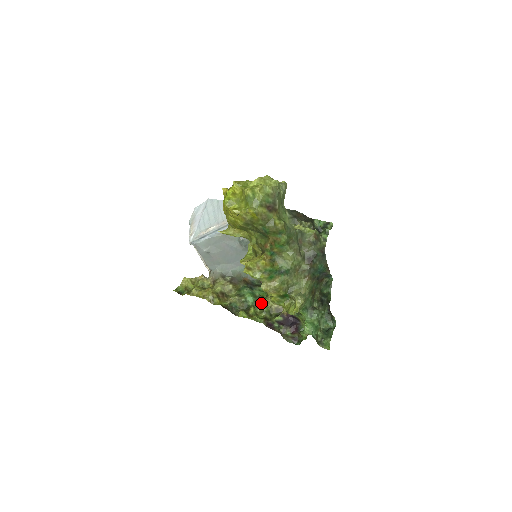
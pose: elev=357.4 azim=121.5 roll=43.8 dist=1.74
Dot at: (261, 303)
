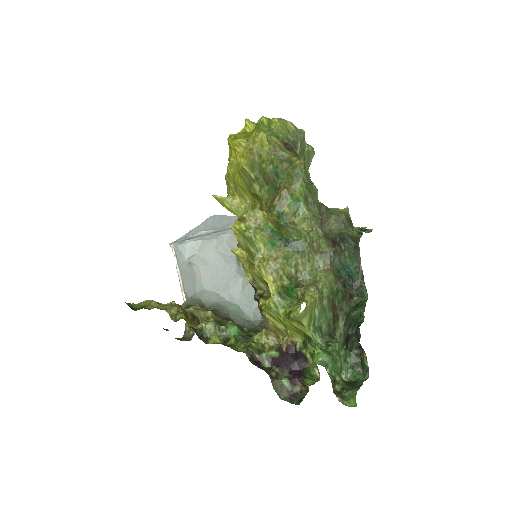
Dot at: (249, 338)
